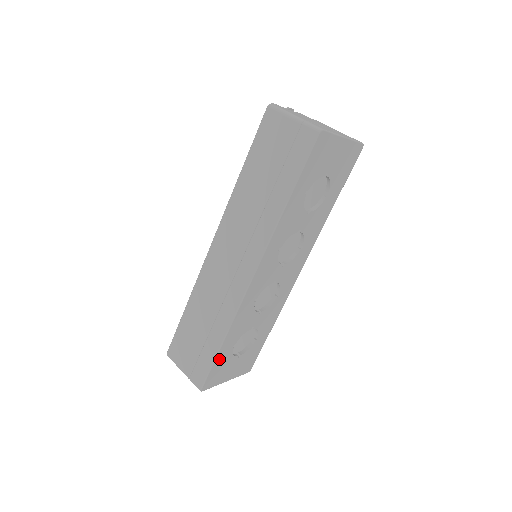
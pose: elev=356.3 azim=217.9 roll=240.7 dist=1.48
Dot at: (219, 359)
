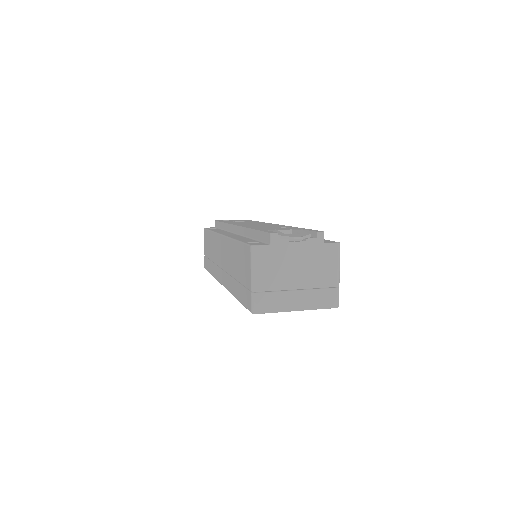
Dot at: occluded
